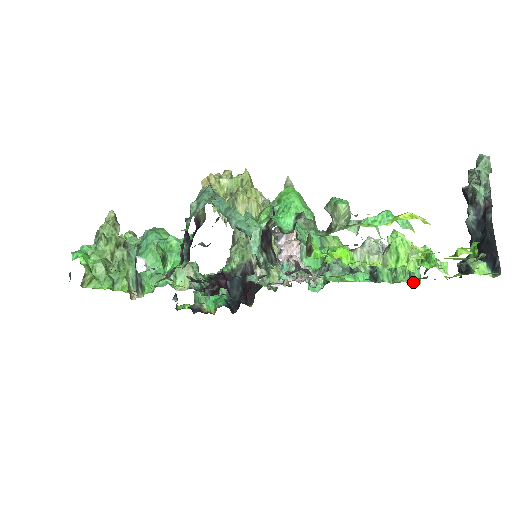
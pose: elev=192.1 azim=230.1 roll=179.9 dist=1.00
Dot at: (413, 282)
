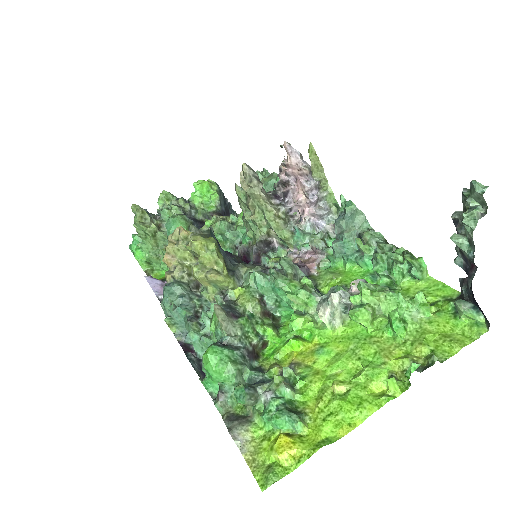
Dot at: (415, 278)
